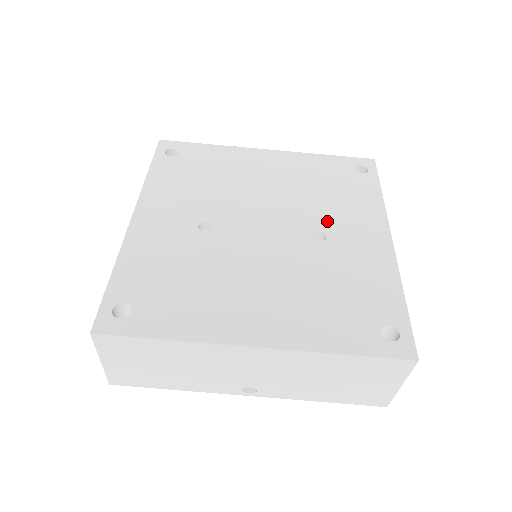
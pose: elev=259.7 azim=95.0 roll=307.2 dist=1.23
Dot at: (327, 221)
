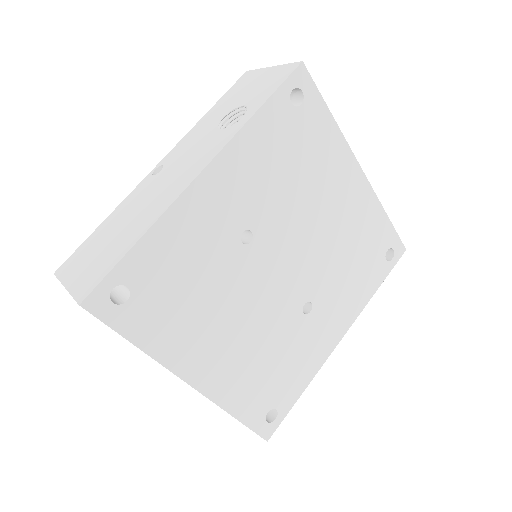
Dot at: (325, 295)
